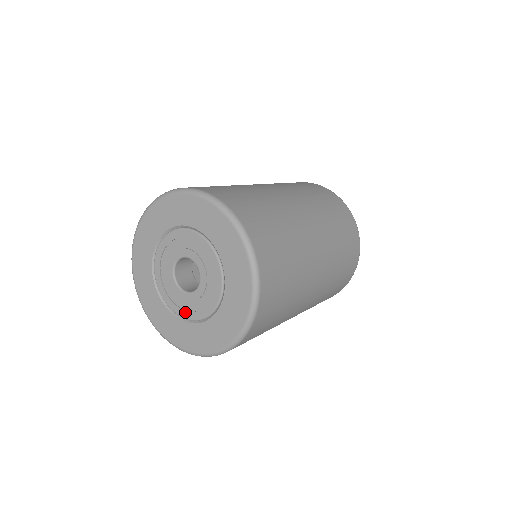
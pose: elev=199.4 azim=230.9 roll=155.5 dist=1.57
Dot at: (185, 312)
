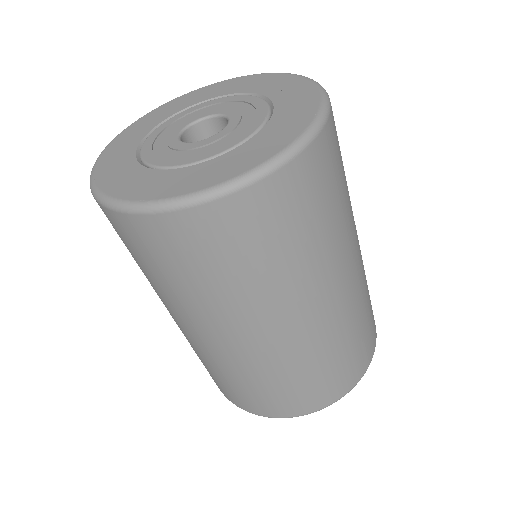
Dot at: (166, 159)
